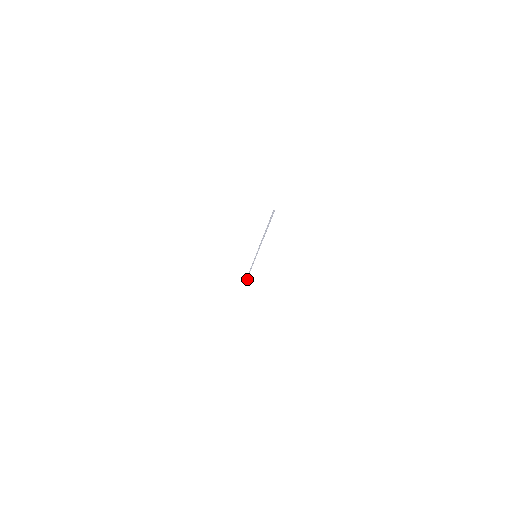
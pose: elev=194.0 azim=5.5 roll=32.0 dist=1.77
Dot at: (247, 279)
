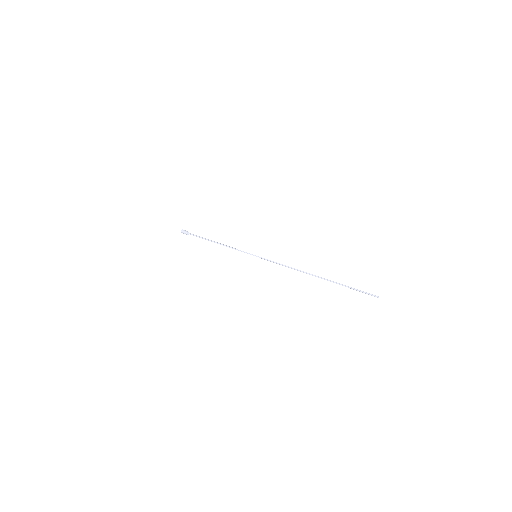
Dot at: (184, 233)
